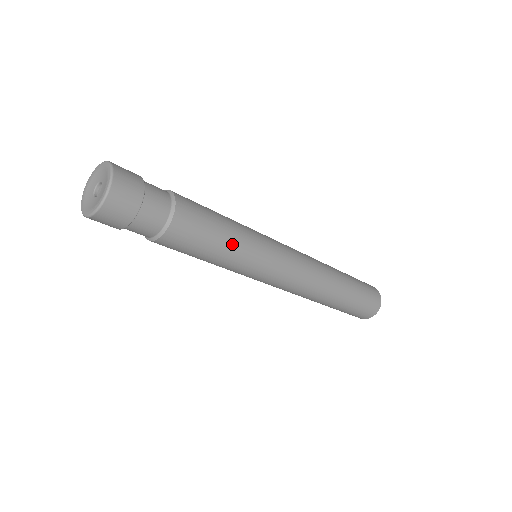
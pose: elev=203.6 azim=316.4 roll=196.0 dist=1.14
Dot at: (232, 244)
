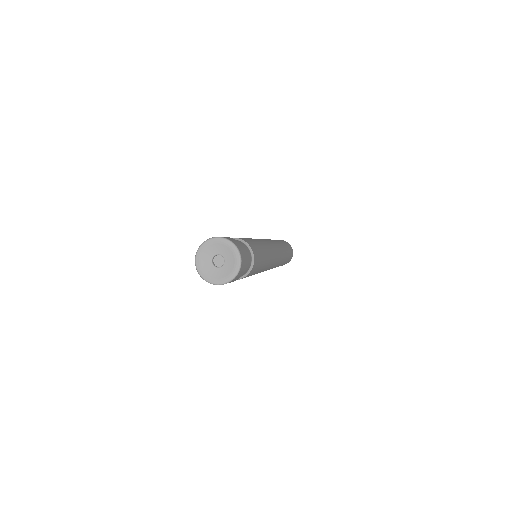
Dot at: occluded
